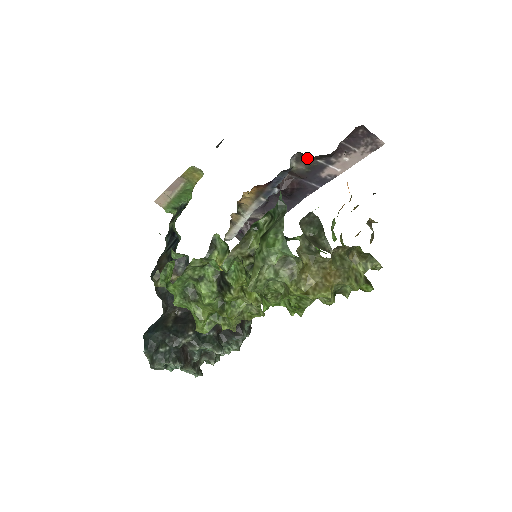
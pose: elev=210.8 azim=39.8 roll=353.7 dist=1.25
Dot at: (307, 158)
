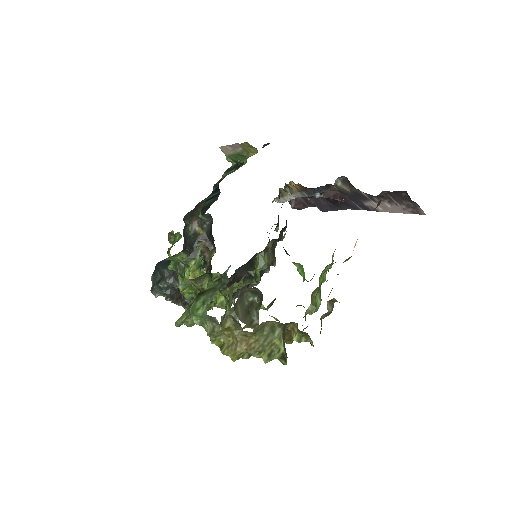
Dot at: (352, 185)
